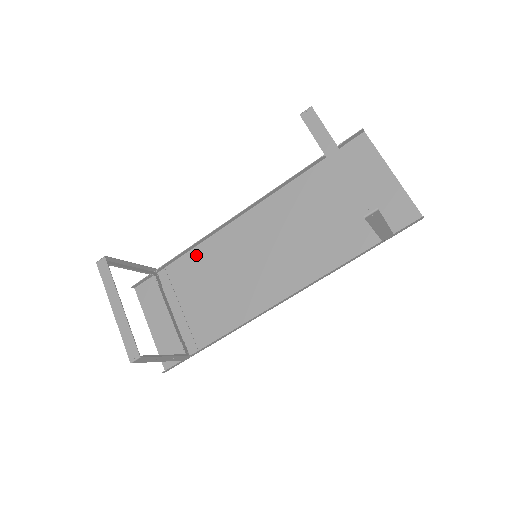
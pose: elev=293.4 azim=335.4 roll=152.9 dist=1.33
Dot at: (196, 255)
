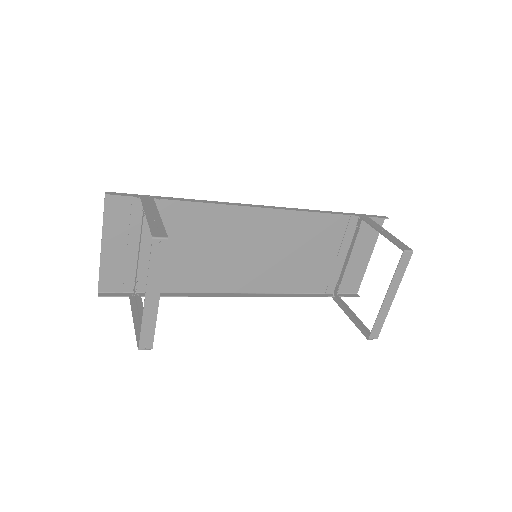
Dot at: (201, 209)
